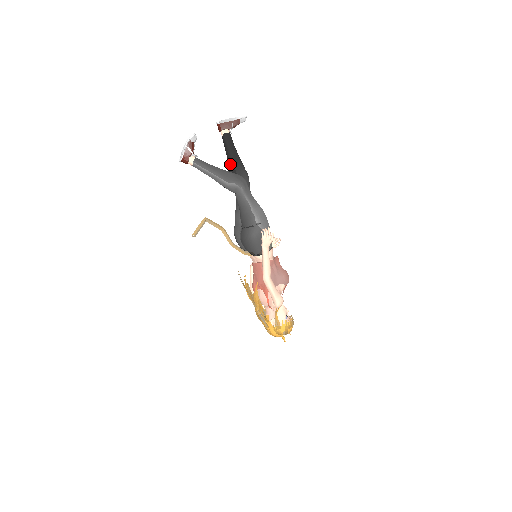
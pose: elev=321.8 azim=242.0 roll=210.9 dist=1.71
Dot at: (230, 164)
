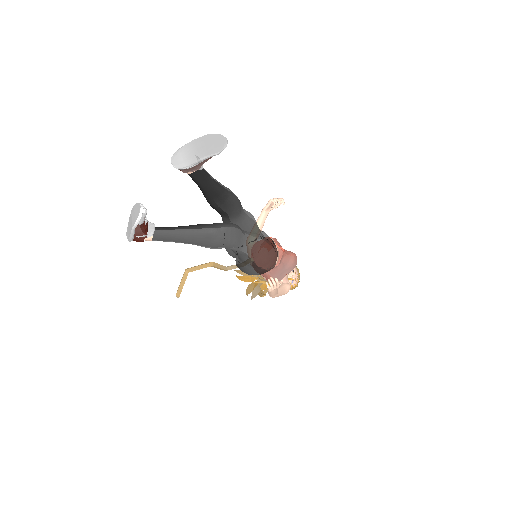
Dot at: (207, 199)
